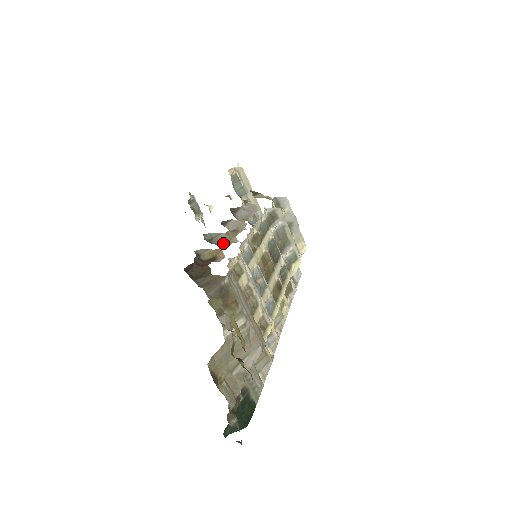
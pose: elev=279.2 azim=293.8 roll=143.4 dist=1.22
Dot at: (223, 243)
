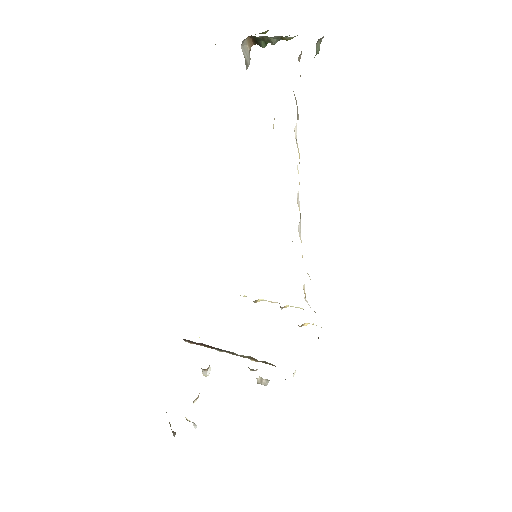
Dot at: occluded
